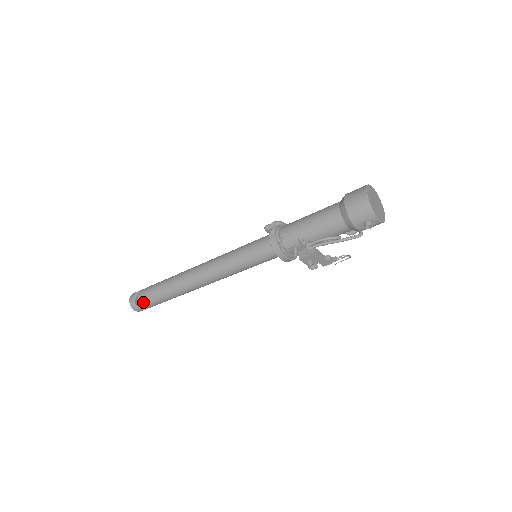
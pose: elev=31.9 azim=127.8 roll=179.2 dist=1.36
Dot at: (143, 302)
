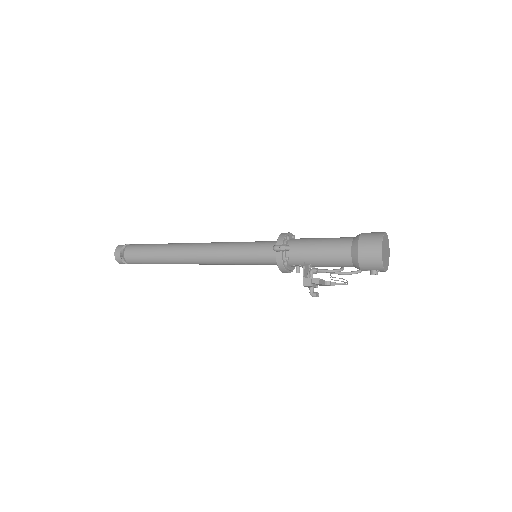
Dot at: (130, 261)
